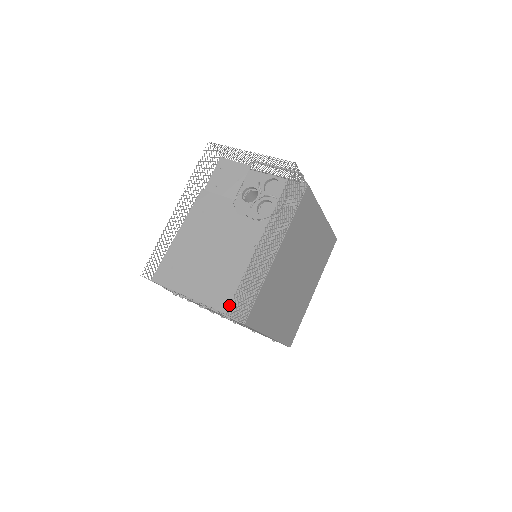
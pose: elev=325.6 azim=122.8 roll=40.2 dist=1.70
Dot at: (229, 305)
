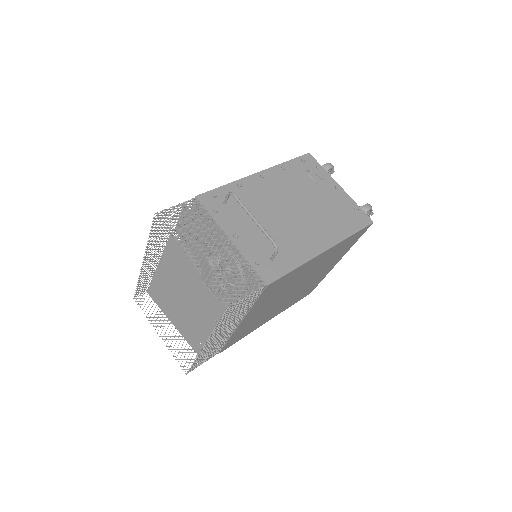
Dot at: (199, 350)
